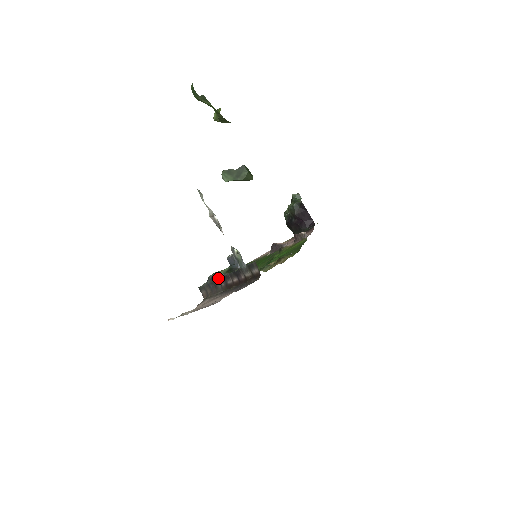
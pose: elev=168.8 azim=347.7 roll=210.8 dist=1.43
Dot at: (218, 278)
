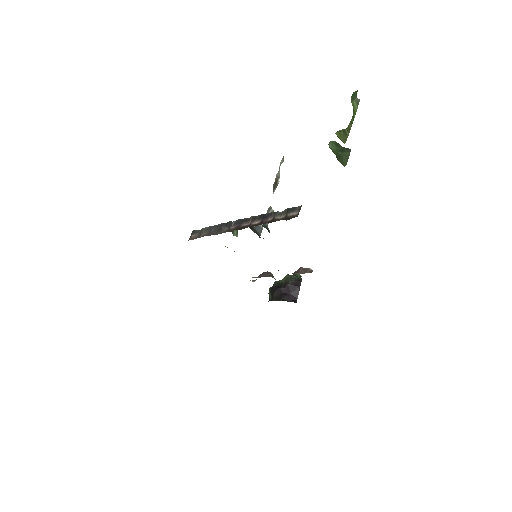
Dot at: (233, 221)
